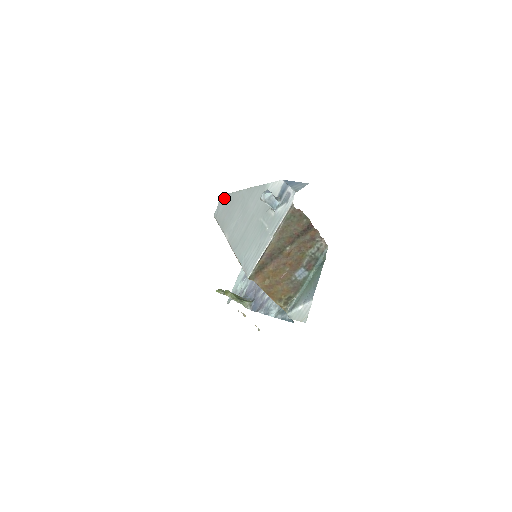
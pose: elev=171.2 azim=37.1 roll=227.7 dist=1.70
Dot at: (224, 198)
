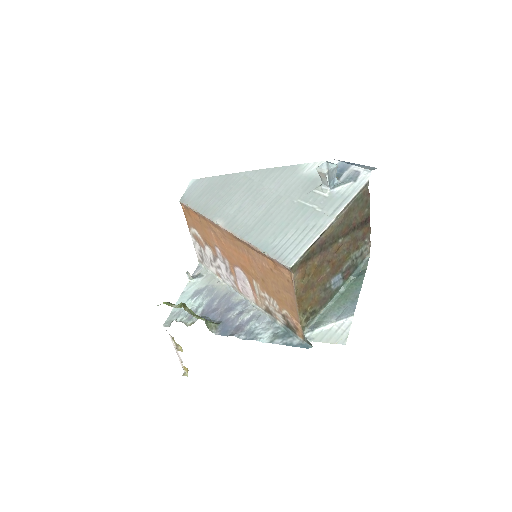
Dot at: (202, 181)
